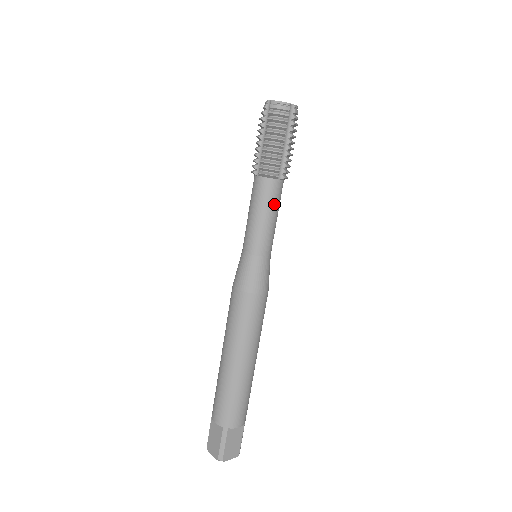
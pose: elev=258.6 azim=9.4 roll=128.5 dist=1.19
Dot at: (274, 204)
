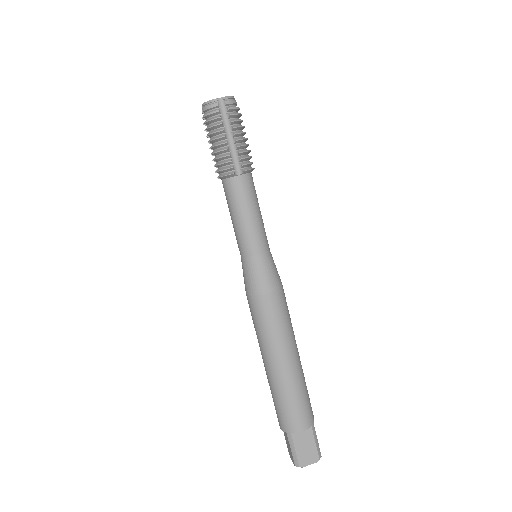
Dot at: (244, 201)
